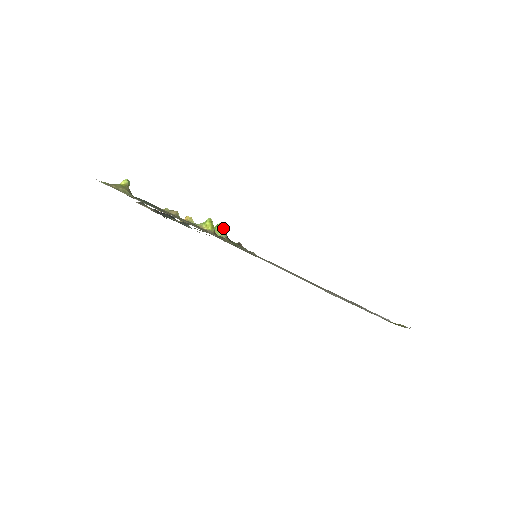
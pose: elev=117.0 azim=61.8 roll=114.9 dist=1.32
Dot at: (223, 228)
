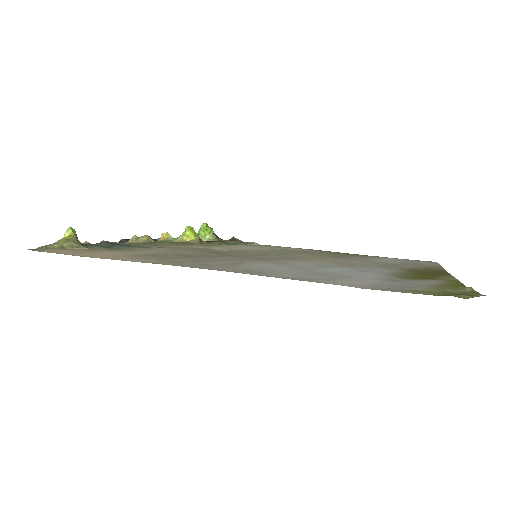
Dot at: (208, 229)
